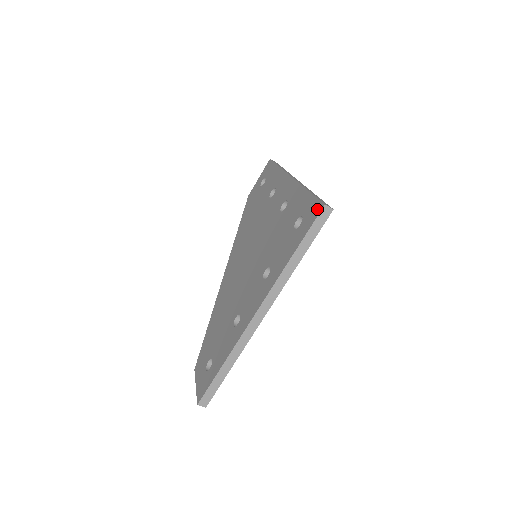
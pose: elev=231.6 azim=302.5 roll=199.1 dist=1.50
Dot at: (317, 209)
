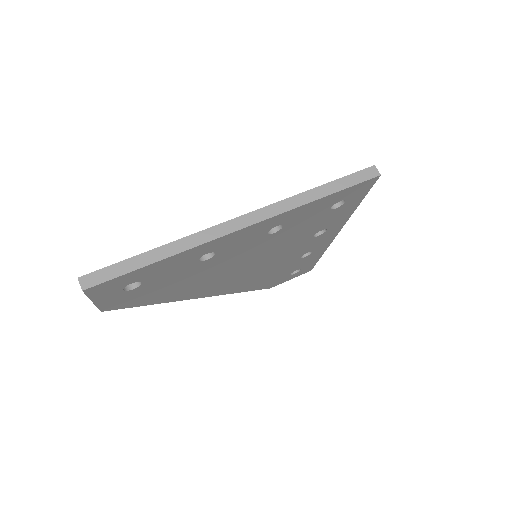
Dot at: occluded
